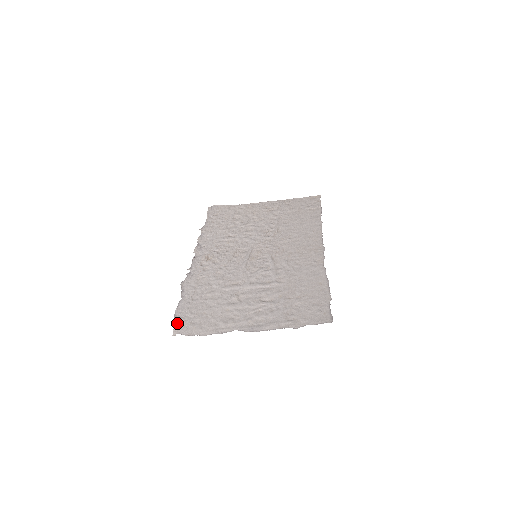
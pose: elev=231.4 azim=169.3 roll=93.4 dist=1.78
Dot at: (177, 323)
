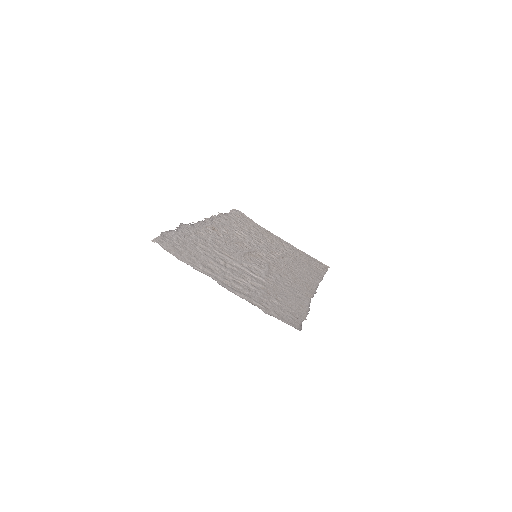
Dot at: (161, 237)
